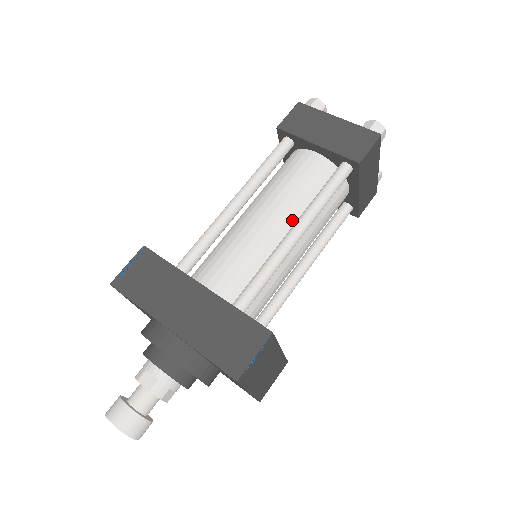
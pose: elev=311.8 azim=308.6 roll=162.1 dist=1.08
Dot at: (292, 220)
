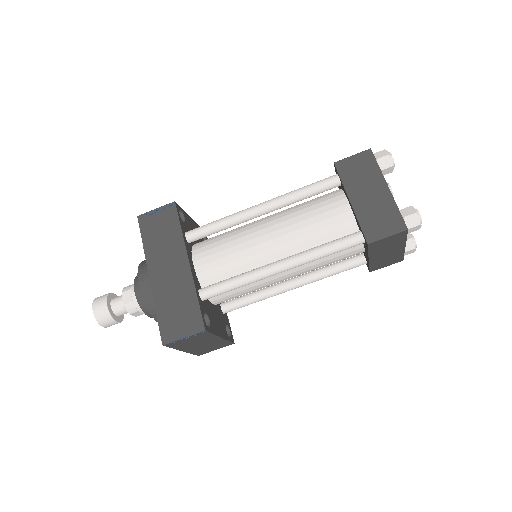
Dot at: (289, 252)
